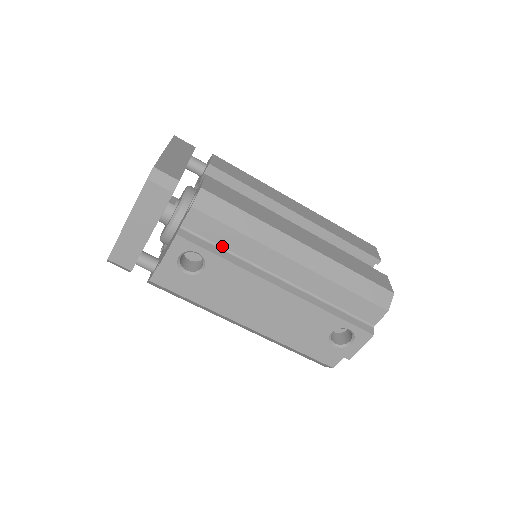
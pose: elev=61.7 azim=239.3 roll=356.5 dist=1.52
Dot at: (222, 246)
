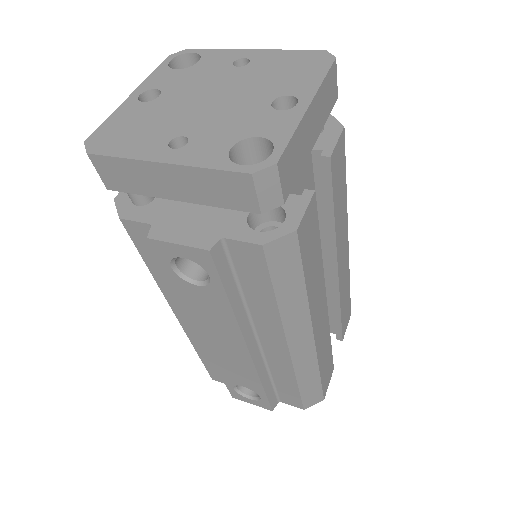
Dot at: (242, 285)
